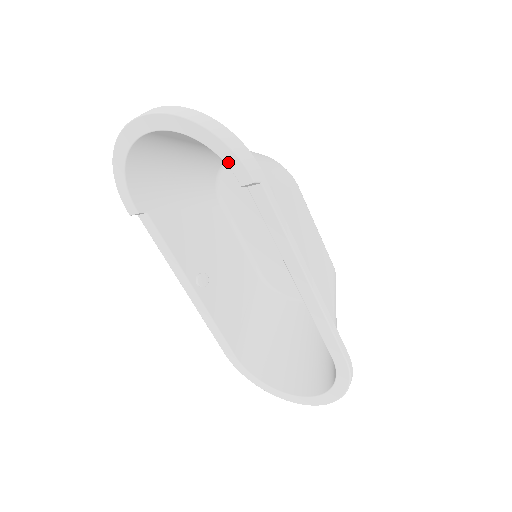
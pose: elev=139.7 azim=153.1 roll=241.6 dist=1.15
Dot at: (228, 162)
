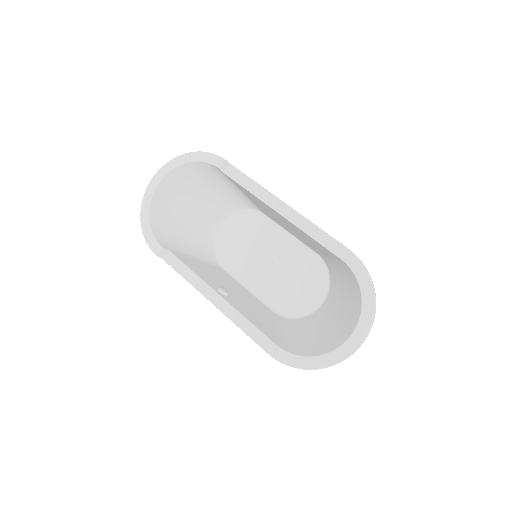
Dot at: (208, 160)
